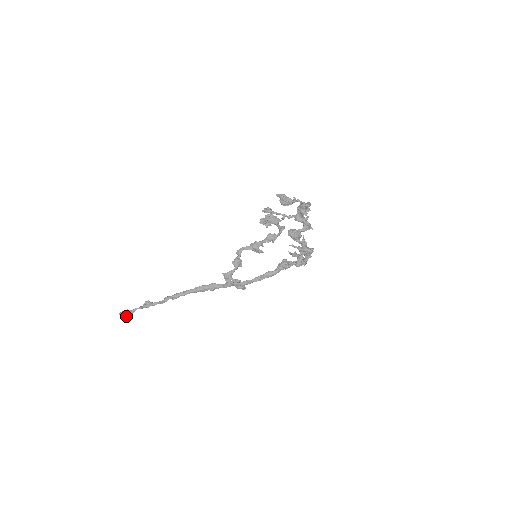
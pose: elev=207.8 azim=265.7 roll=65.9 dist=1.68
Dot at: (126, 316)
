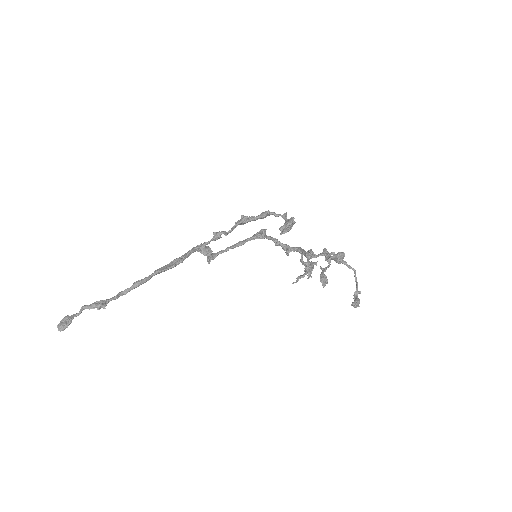
Dot at: (64, 323)
